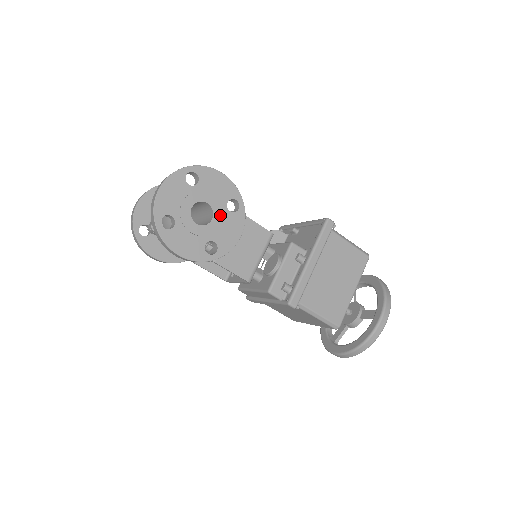
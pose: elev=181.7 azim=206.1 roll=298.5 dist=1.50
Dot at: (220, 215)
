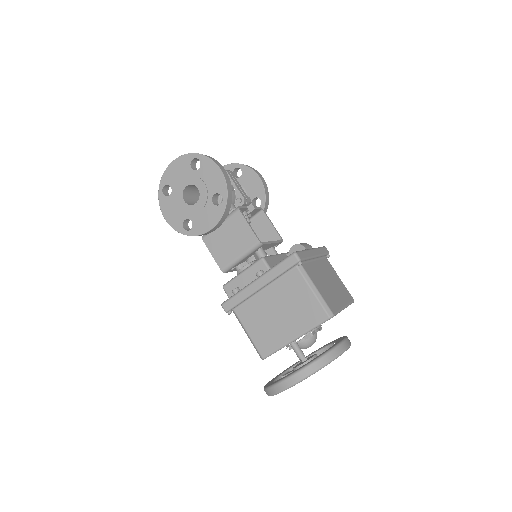
Dot at: (204, 202)
